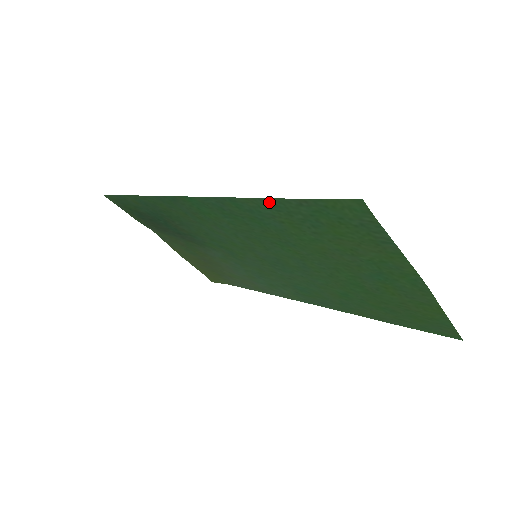
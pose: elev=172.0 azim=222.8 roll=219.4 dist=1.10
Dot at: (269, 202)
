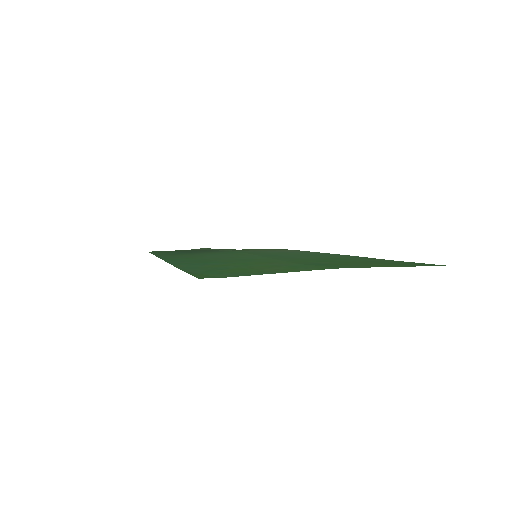
Dot at: (185, 268)
